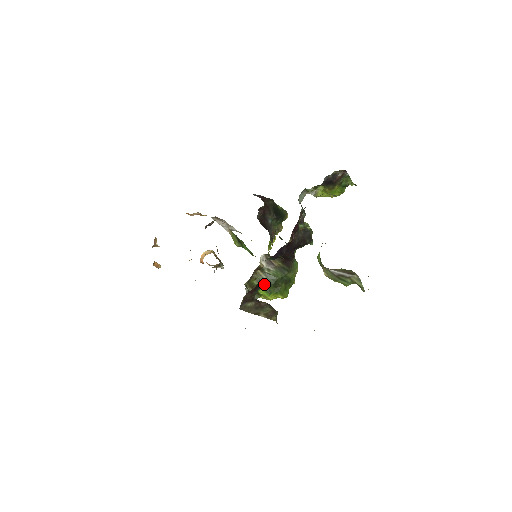
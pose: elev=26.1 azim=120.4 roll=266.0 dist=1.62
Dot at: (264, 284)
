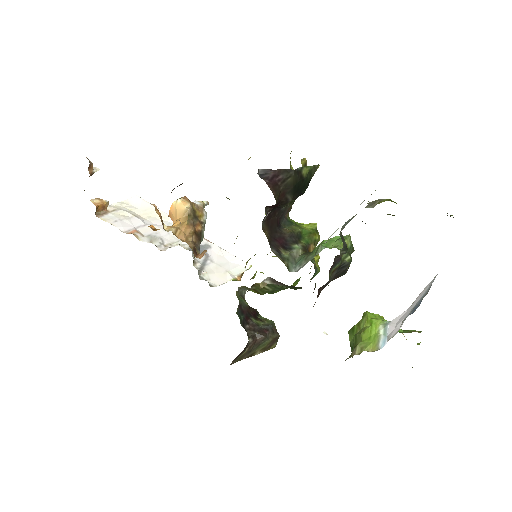
Dot at: (265, 293)
